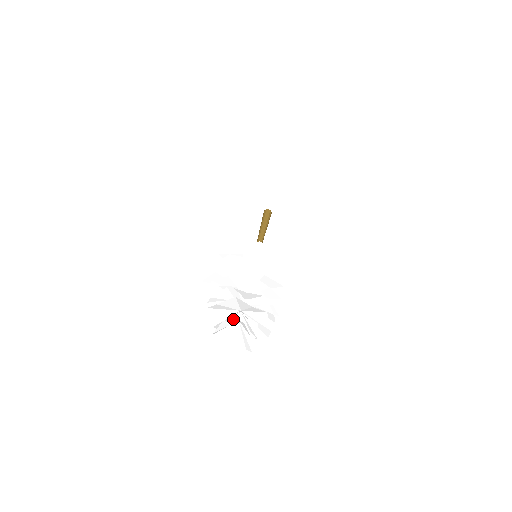
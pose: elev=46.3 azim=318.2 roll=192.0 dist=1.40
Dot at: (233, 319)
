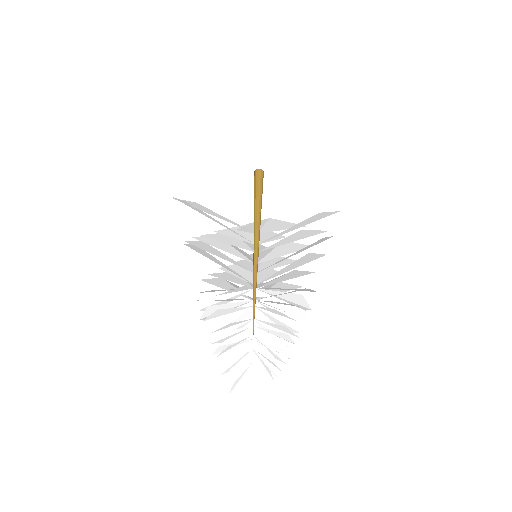
Dot at: (247, 359)
